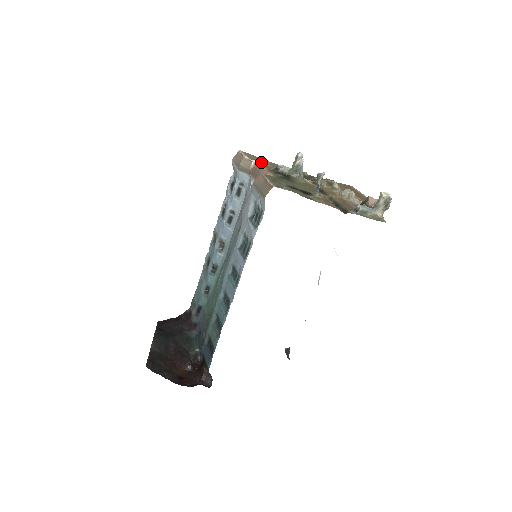
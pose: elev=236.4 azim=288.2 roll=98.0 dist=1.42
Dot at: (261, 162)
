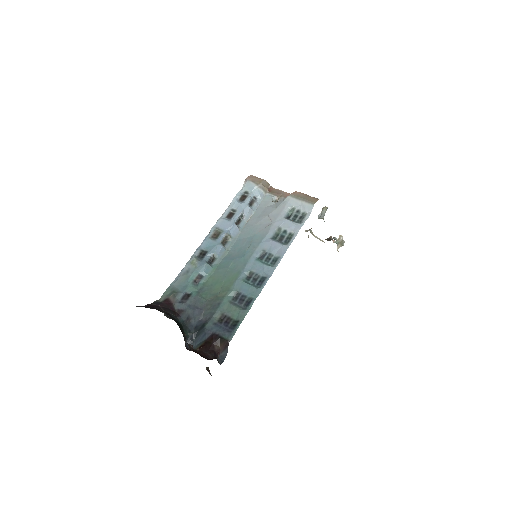
Dot at: occluded
